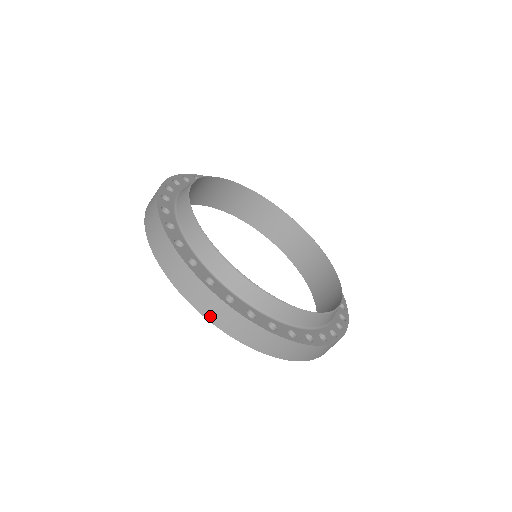
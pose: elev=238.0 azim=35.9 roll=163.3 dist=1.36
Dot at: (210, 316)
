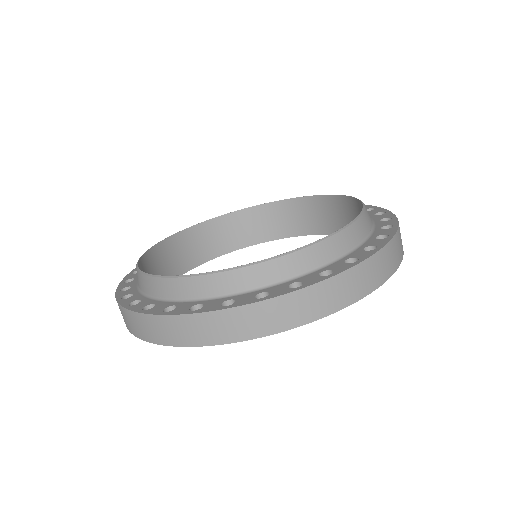
Dot at: (131, 330)
